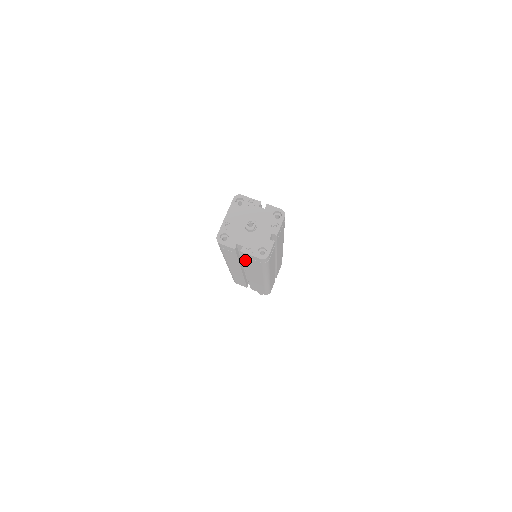
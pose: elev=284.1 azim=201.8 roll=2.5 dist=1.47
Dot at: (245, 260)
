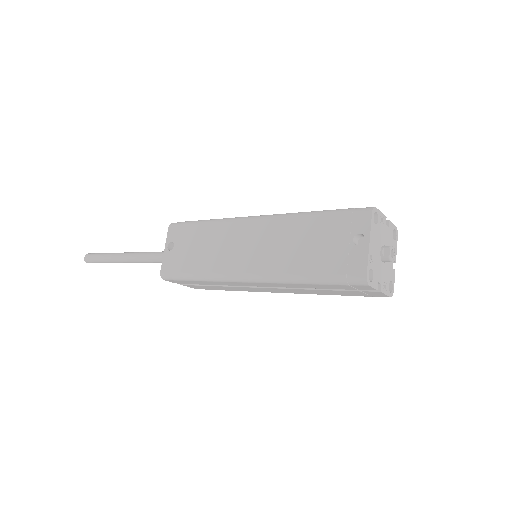
Dot at: (343, 291)
